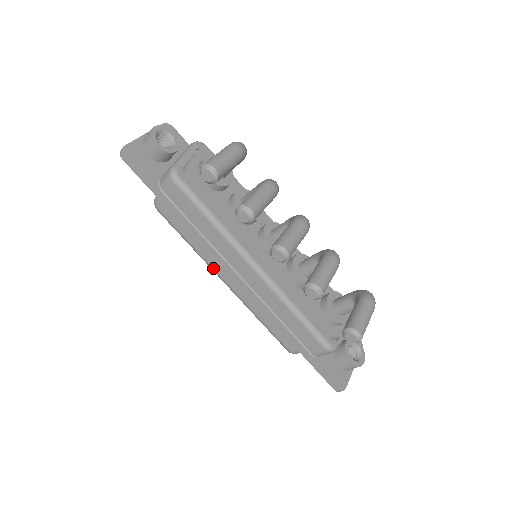
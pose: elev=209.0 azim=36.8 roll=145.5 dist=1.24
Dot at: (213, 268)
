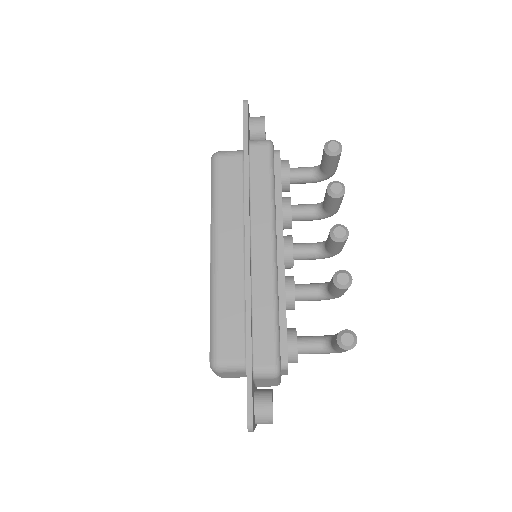
Dot at: (218, 232)
